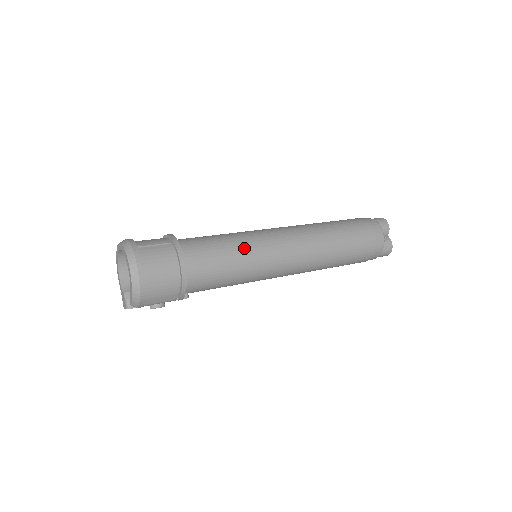
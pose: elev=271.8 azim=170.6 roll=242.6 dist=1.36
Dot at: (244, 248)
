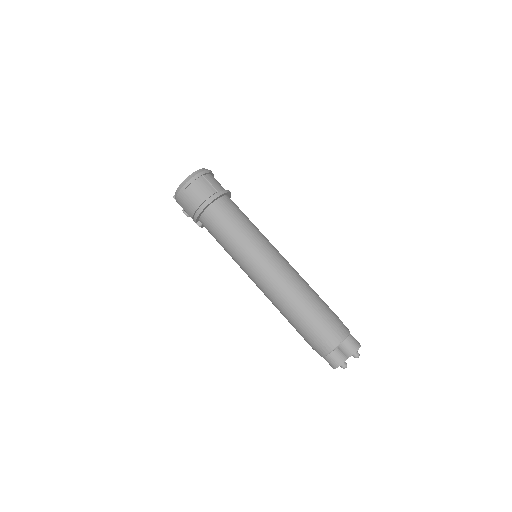
Dot at: (245, 237)
